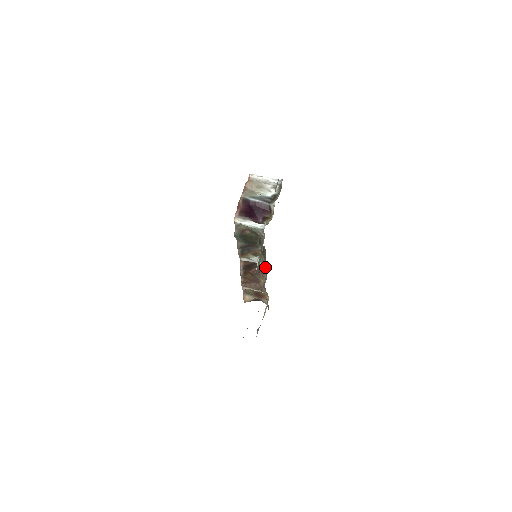
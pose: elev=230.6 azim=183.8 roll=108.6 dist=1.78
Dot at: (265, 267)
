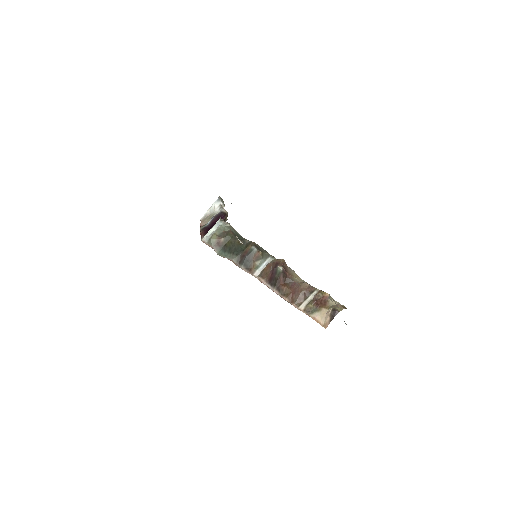
Dot at: (275, 258)
